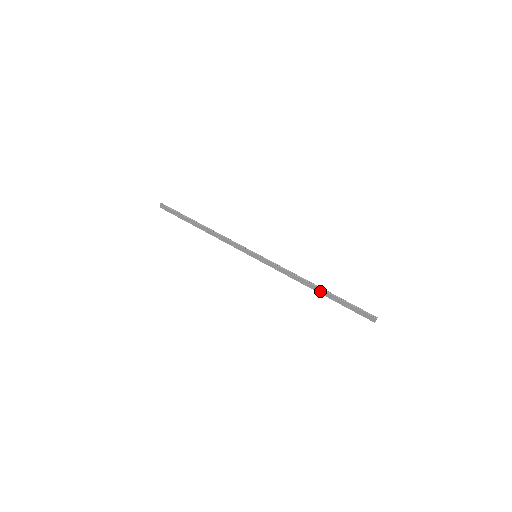
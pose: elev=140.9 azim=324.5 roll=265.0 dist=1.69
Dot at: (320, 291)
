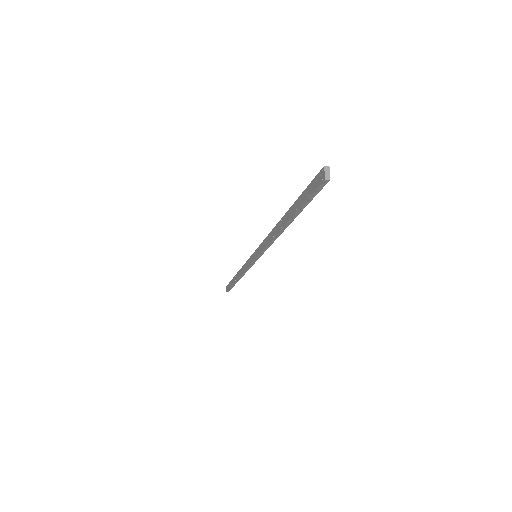
Dot at: (284, 220)
